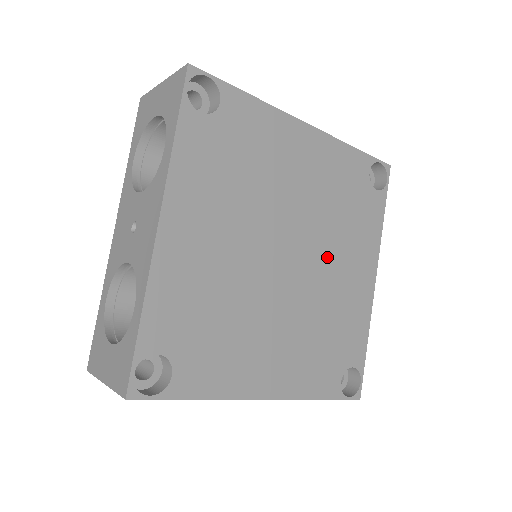
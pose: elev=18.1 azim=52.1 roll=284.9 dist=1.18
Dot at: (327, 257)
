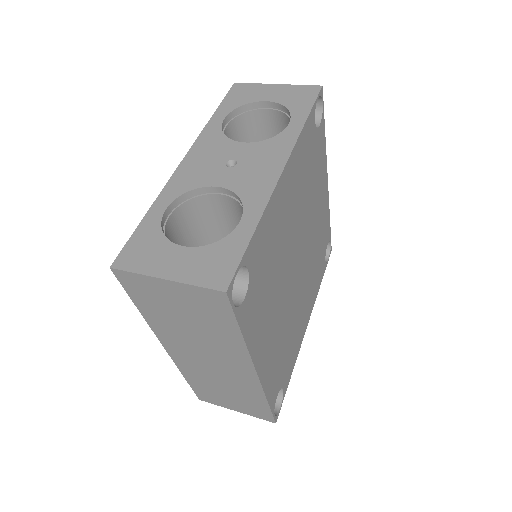
Dot at: (304, 284)
